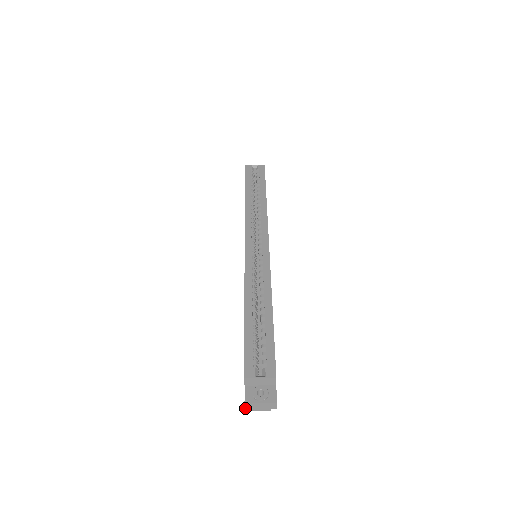
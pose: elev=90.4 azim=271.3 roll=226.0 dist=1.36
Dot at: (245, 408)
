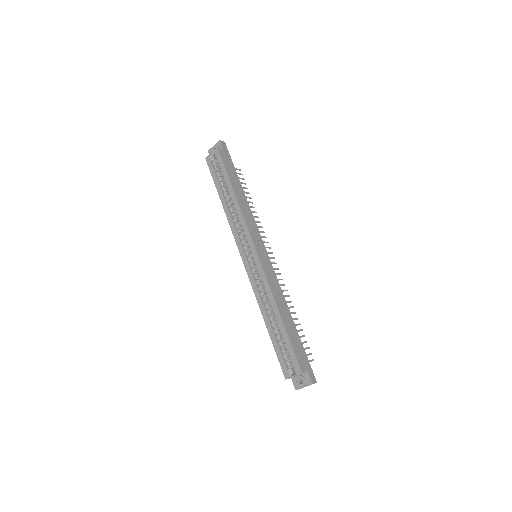
Dot at: occluded
